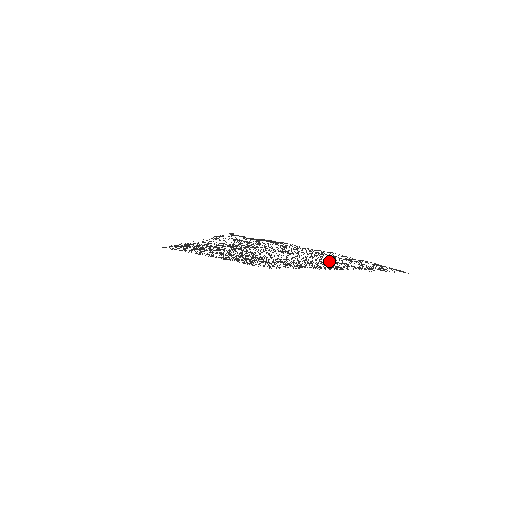
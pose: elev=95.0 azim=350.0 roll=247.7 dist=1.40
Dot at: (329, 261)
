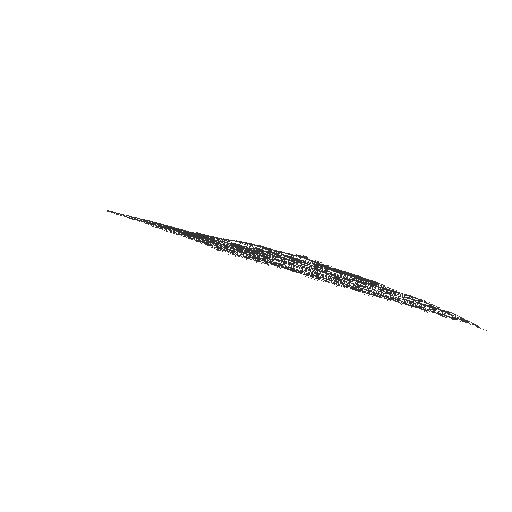
Dot at: (378, 292)
